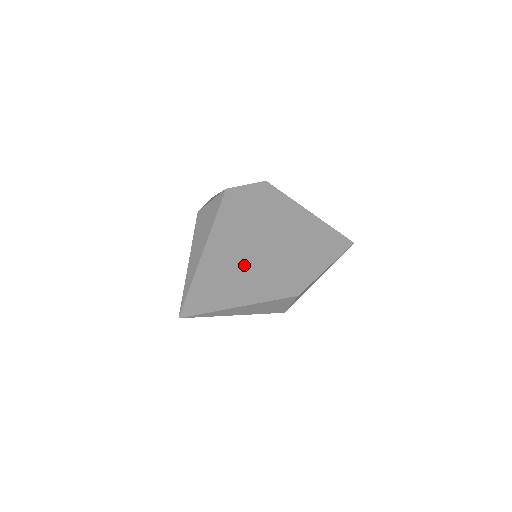
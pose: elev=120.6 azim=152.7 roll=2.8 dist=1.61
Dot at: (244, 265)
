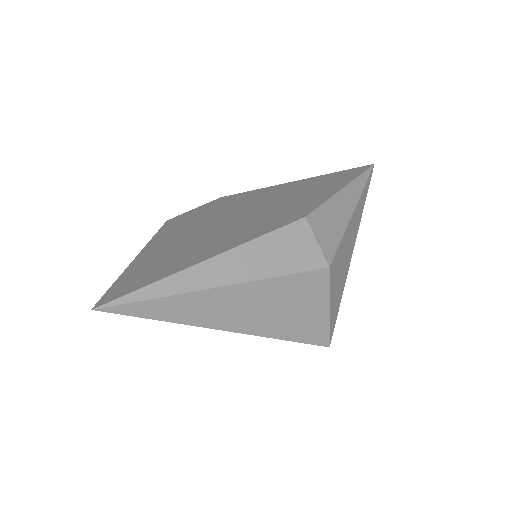
Dot at: (202, 239)
